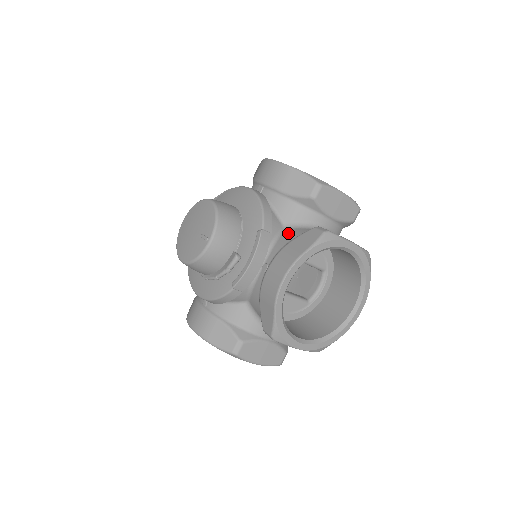
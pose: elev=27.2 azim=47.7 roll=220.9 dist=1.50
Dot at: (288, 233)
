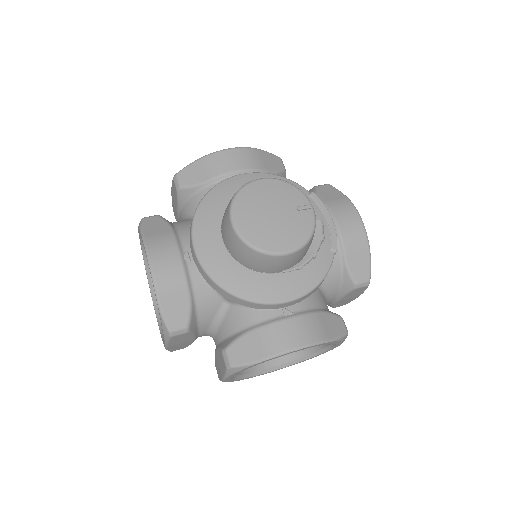
Dot at: occluded
